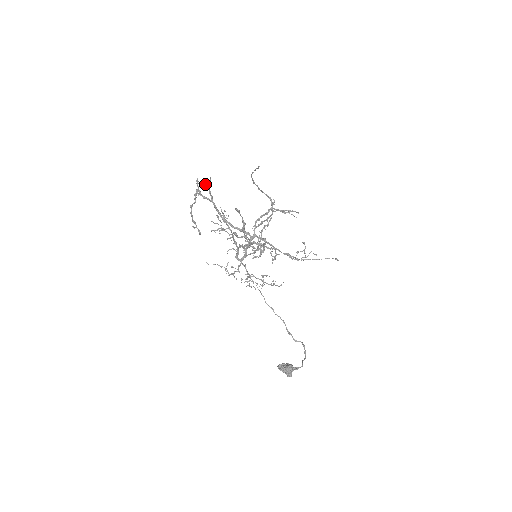
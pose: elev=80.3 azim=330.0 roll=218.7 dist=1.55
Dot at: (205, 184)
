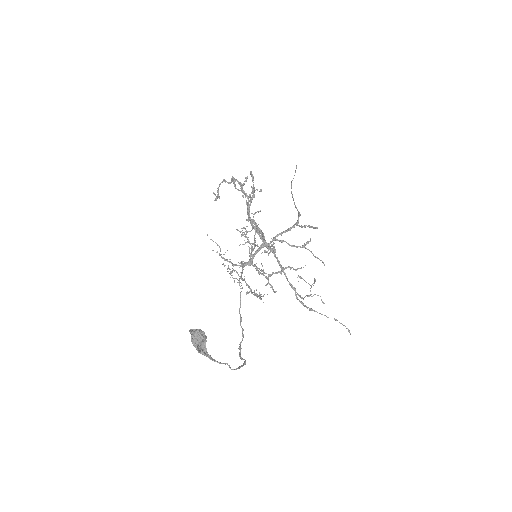
Dot at: occluded
